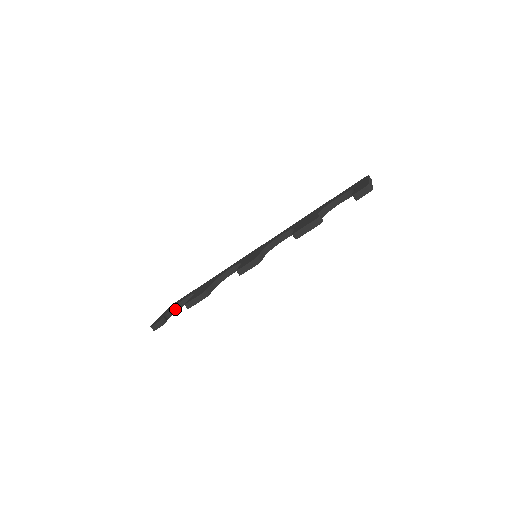
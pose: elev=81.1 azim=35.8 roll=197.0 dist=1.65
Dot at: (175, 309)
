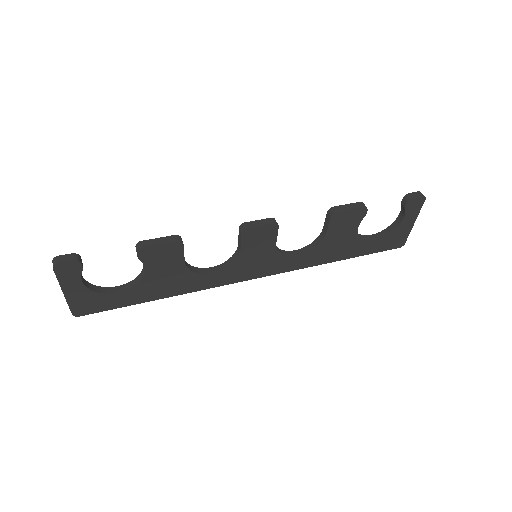
Dot at: (93, 287)
